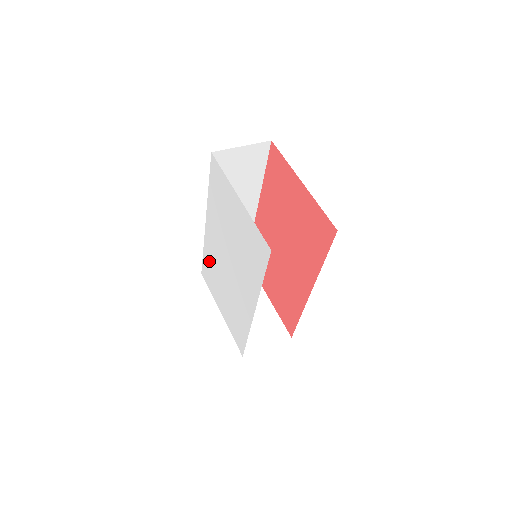
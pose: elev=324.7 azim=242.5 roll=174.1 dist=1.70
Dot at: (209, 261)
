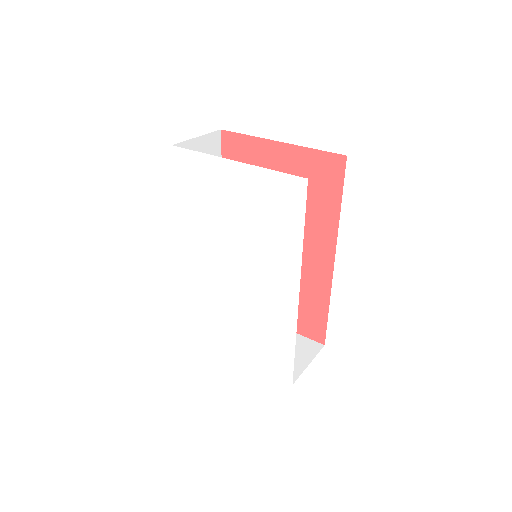
Dot at: (198, 300)
